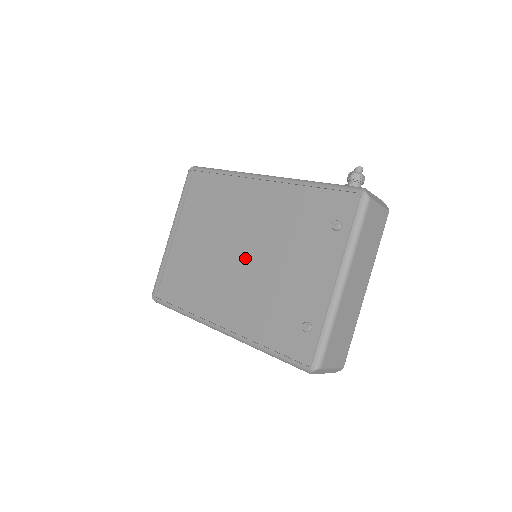
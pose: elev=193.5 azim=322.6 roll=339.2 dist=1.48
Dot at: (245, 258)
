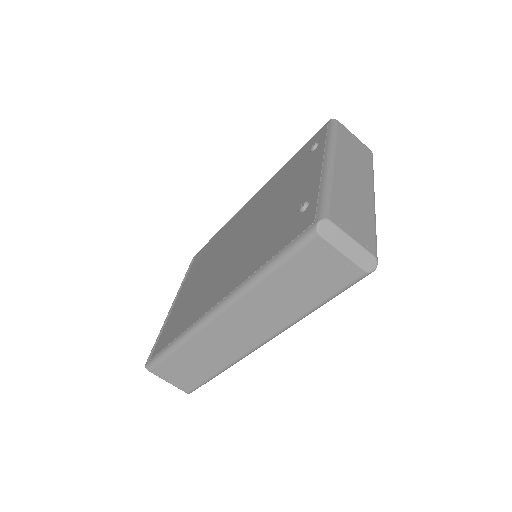
Dot at: (239, 242)
